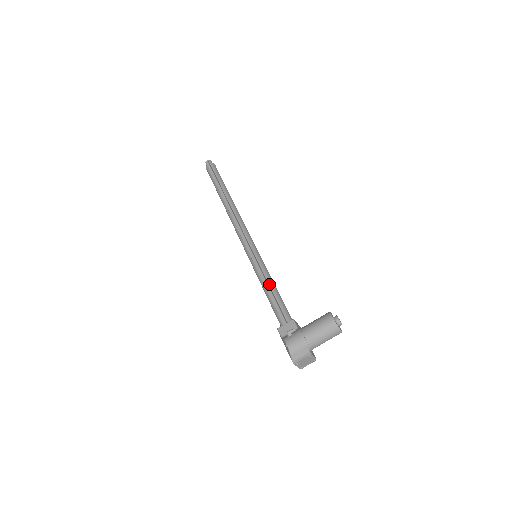
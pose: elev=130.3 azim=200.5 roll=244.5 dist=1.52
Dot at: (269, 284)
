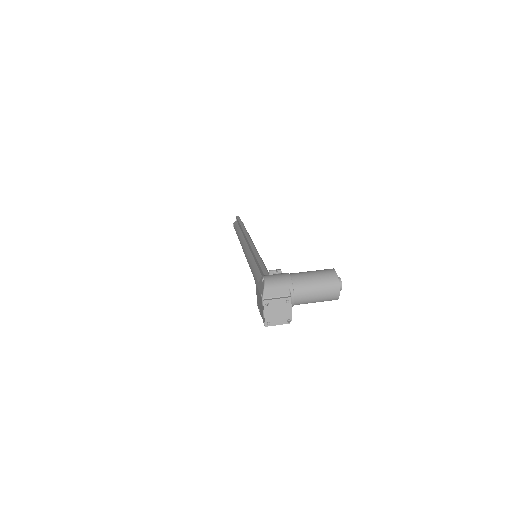
Dot at: occluded
